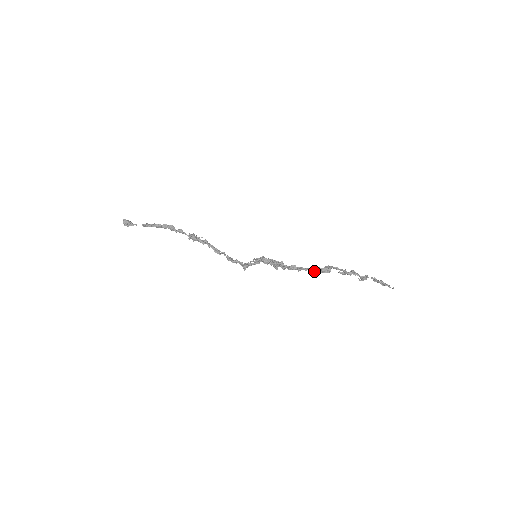
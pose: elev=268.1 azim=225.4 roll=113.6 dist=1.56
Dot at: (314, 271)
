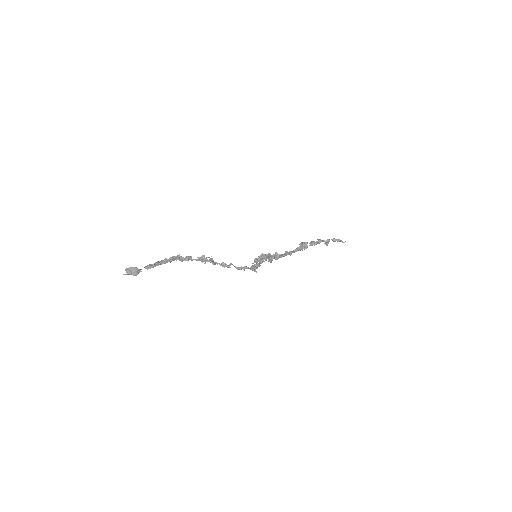
Dot at: (300, 250)
